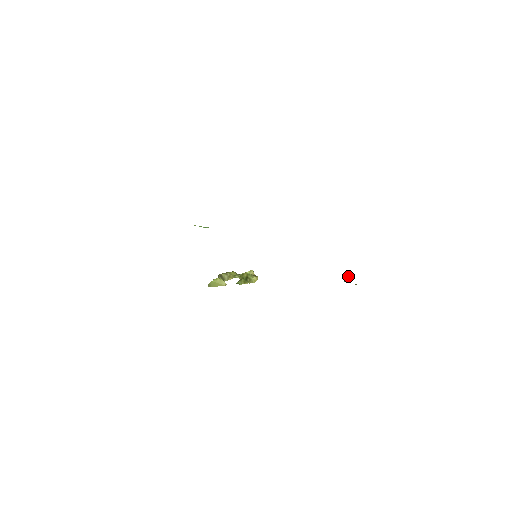
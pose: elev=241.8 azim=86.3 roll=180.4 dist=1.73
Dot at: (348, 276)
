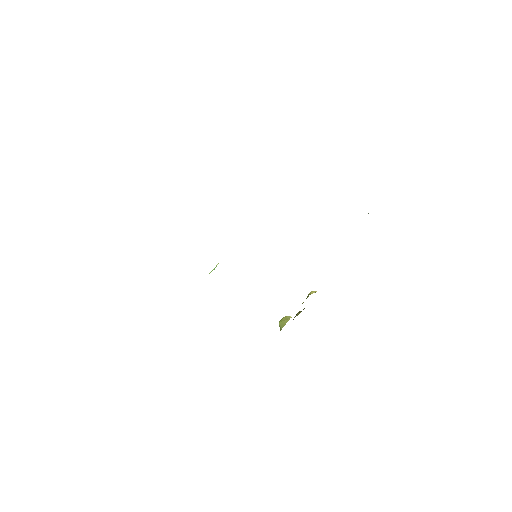
Dot at: occluded
